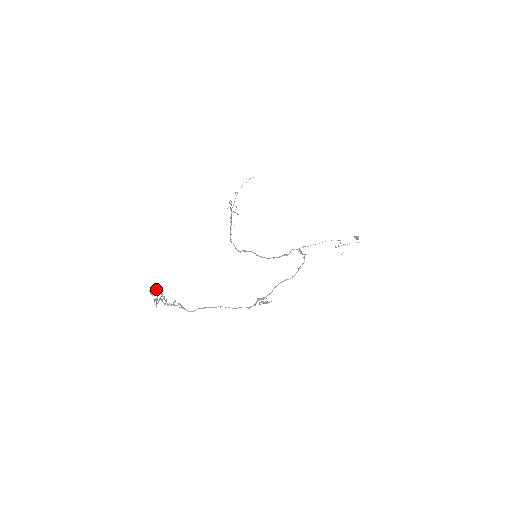
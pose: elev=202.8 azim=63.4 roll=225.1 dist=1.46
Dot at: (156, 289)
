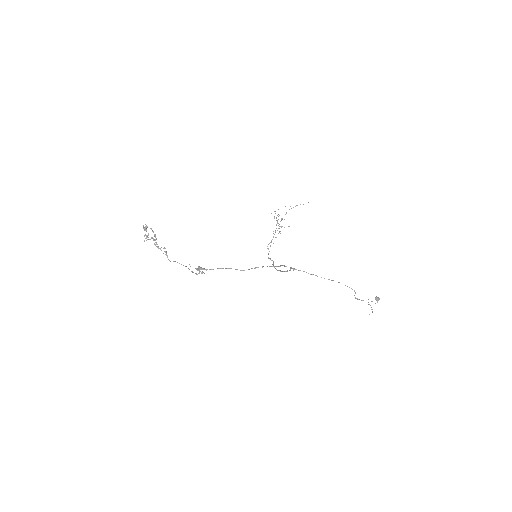
Dot at: (151, 228)
